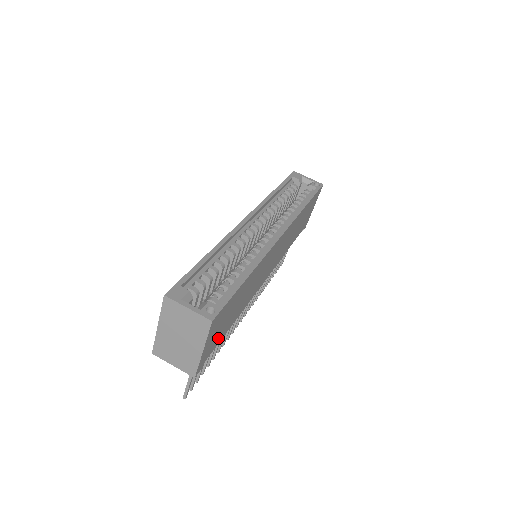
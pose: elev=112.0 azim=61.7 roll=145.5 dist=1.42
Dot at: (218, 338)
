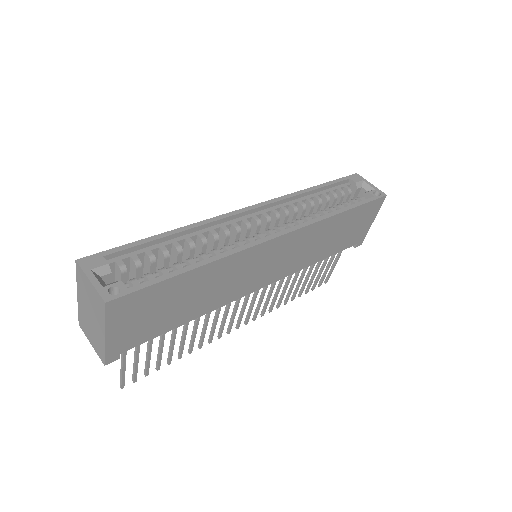
Dot at: (149, 330)
